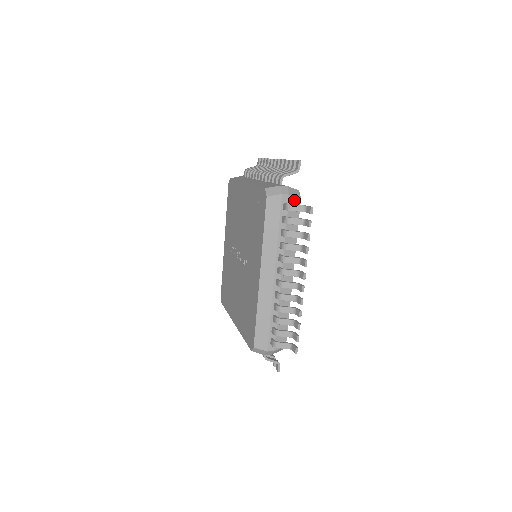
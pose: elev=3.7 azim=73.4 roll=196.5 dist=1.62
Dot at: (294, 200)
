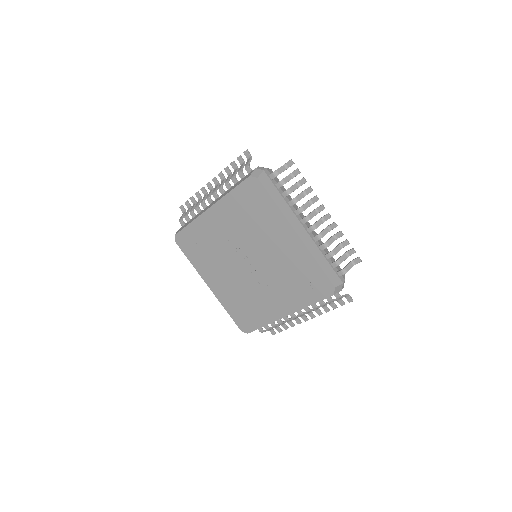
Dot at: occluded
